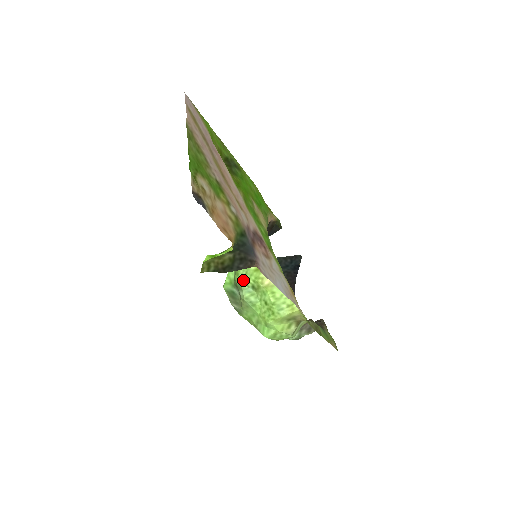
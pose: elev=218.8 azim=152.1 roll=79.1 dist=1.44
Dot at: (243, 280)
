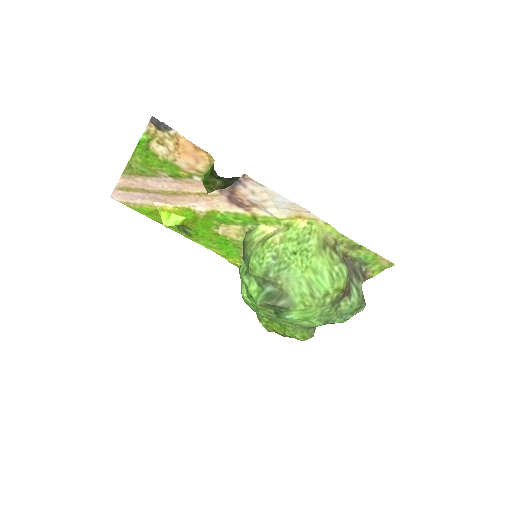
Dot at: (262, 263)
